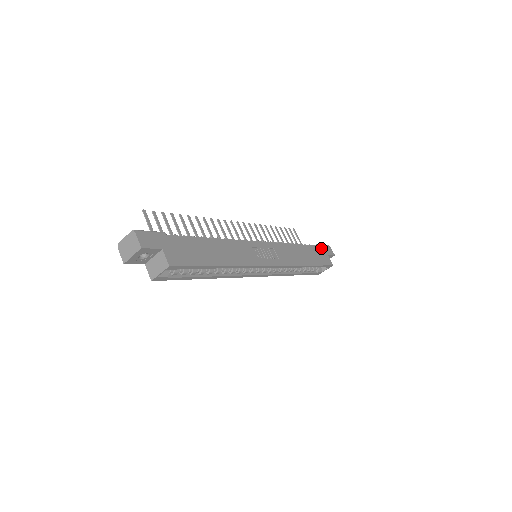
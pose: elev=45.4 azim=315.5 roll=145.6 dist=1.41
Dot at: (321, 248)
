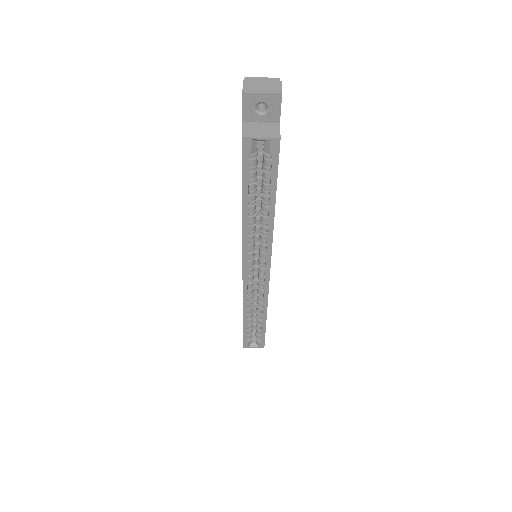
Dot at: occluded
